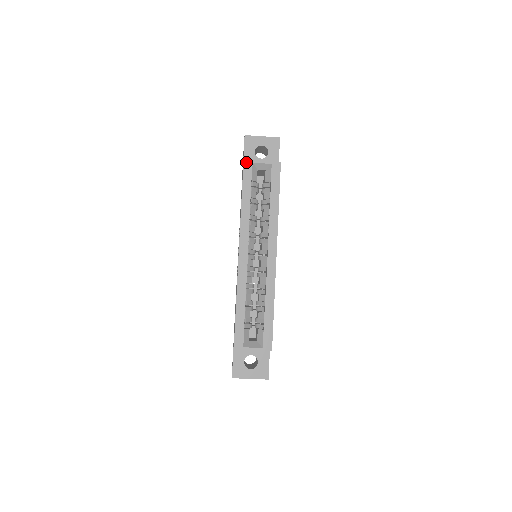
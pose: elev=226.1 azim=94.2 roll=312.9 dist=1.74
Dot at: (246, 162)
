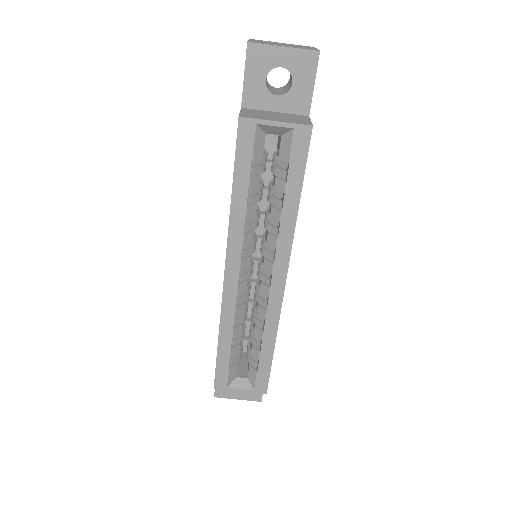
Dot at: (243, 122)
